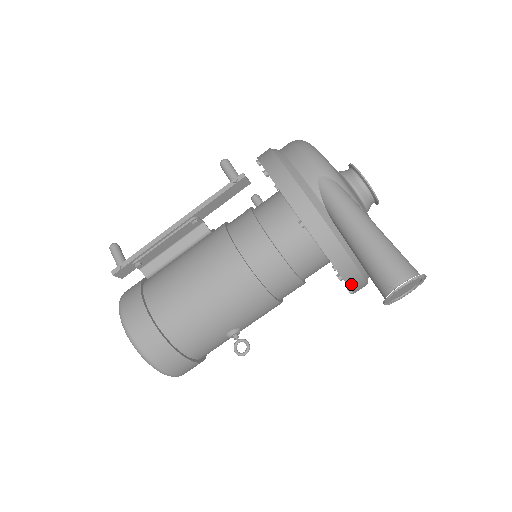
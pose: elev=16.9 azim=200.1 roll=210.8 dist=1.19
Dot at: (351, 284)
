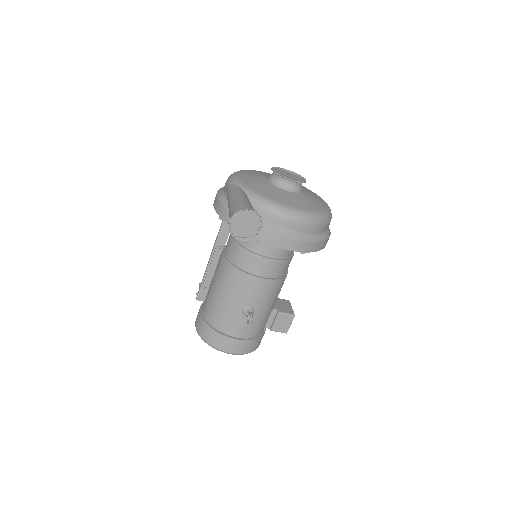
Dot at: (271, 243)
